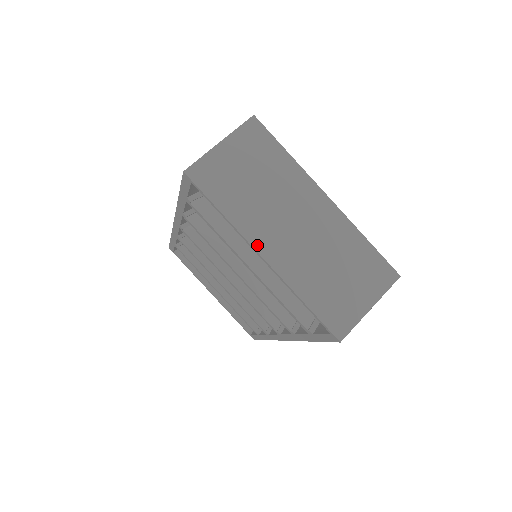
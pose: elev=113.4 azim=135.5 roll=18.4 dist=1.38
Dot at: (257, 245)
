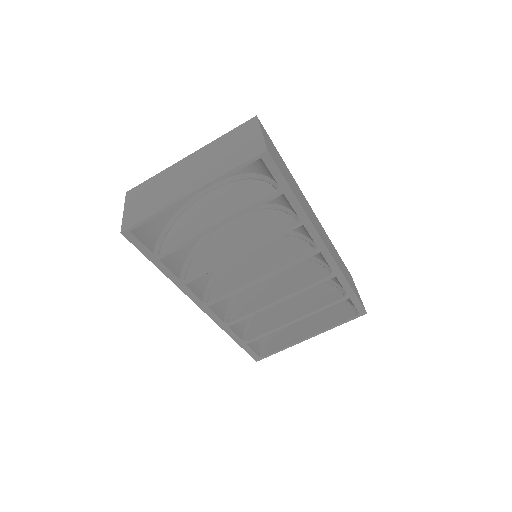
Dot at: (182, 196)
